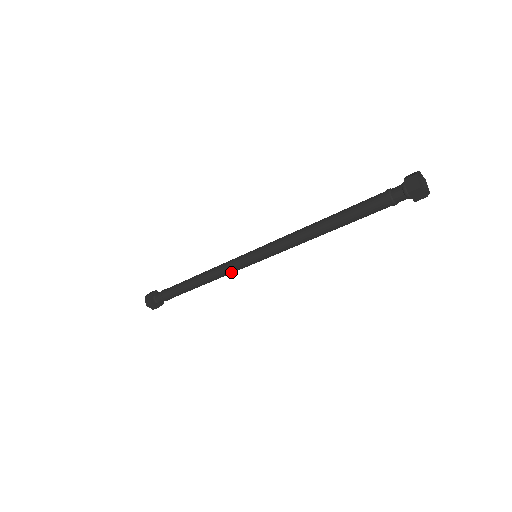
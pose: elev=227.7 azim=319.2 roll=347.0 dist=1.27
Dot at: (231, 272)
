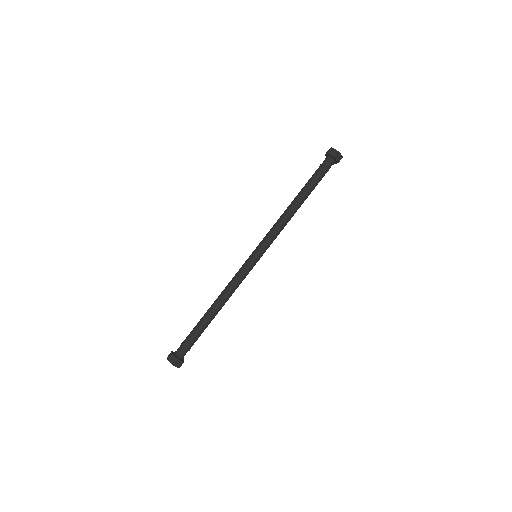
Dot at: (242, 280)
